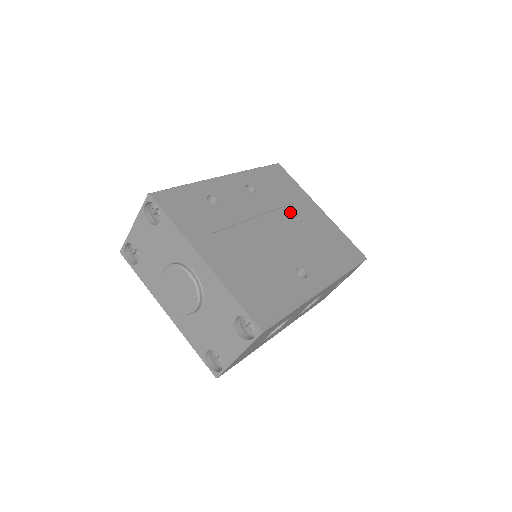
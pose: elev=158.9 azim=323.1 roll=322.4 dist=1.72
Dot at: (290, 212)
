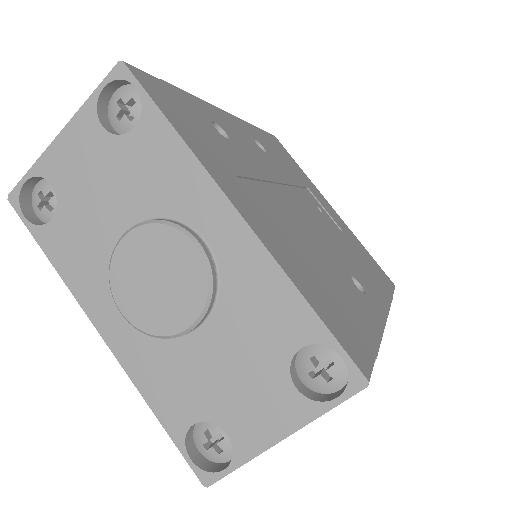
Dot at: (309, 197)
